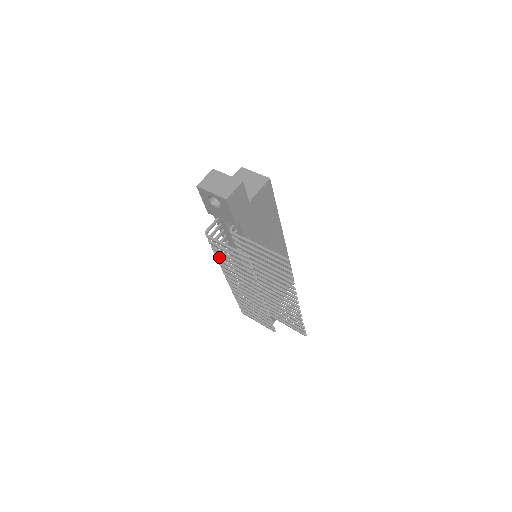
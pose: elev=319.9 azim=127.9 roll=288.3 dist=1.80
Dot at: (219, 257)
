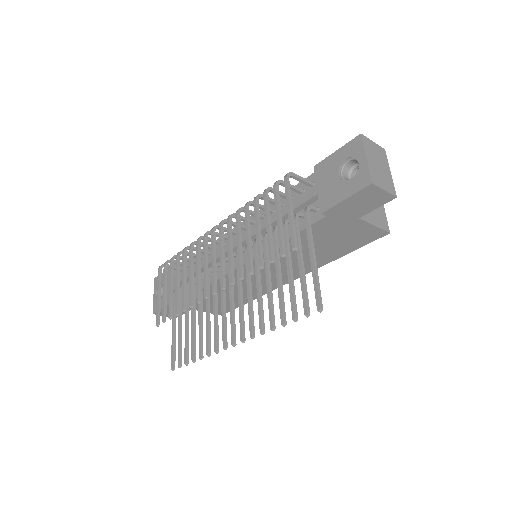
Dot at: (255, 206)
